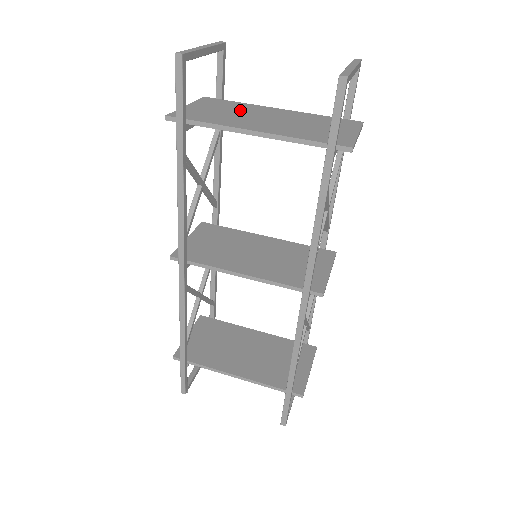
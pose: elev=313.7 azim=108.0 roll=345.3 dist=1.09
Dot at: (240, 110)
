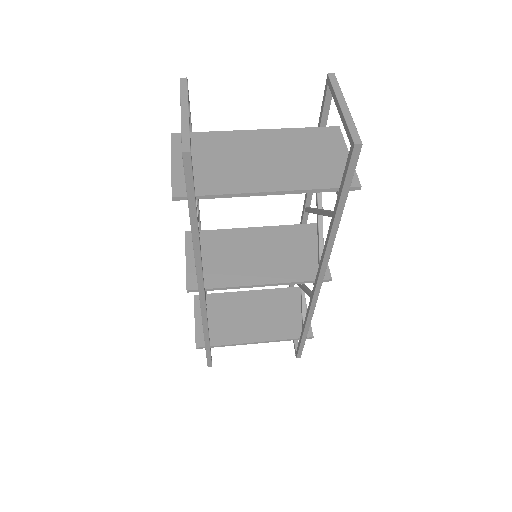
Dot at: (226, 151)
